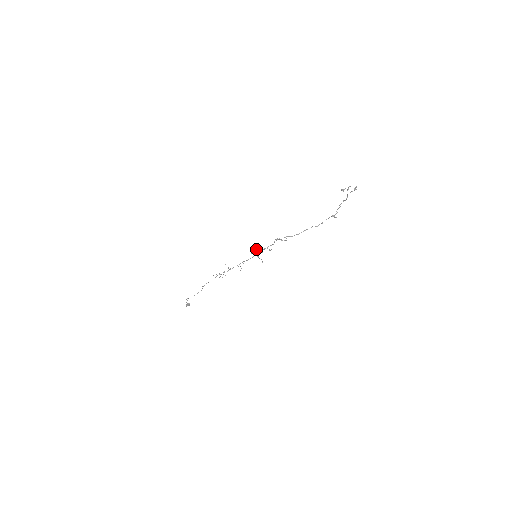
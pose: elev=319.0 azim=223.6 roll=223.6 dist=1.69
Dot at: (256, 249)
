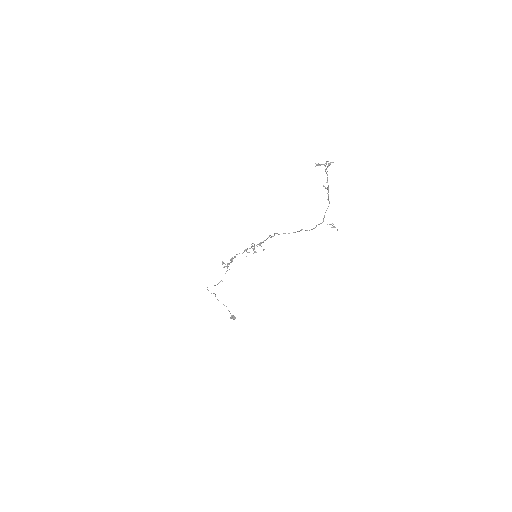
Dot at: occluded
